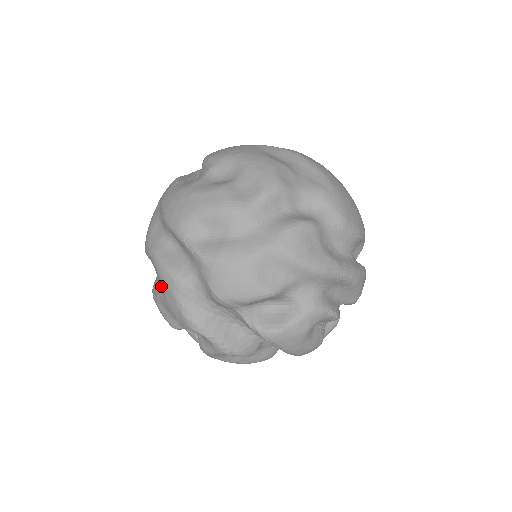
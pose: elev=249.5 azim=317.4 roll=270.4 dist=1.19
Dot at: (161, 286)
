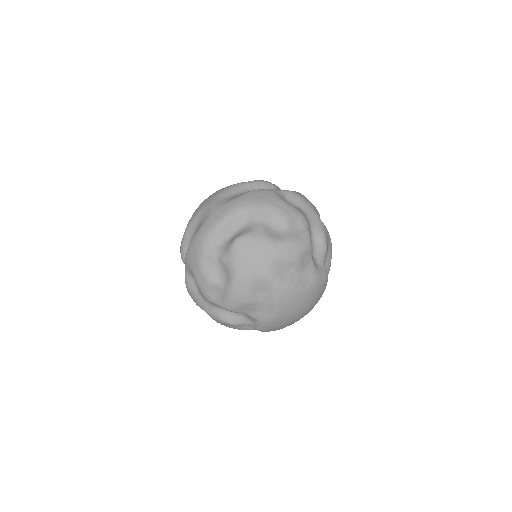
Dot at: occluded
